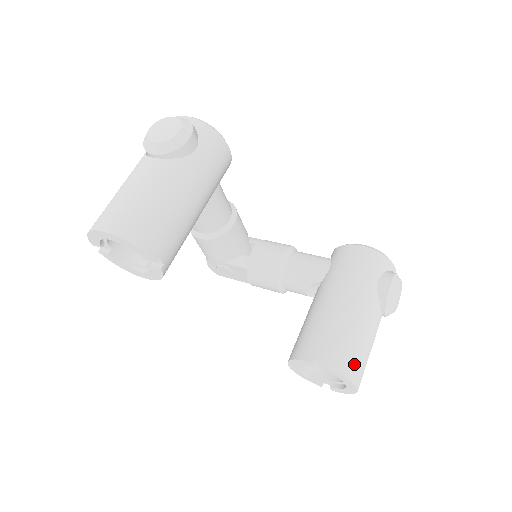
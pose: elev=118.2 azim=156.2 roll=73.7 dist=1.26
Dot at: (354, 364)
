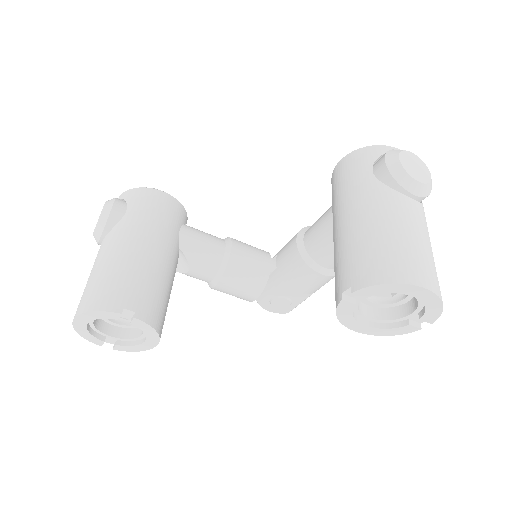
Dot at: (391, 263)
